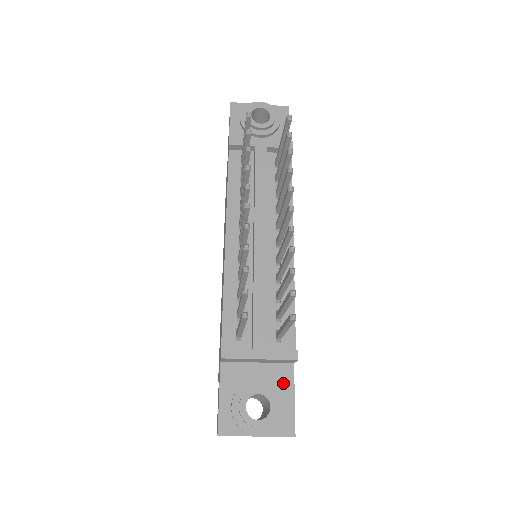
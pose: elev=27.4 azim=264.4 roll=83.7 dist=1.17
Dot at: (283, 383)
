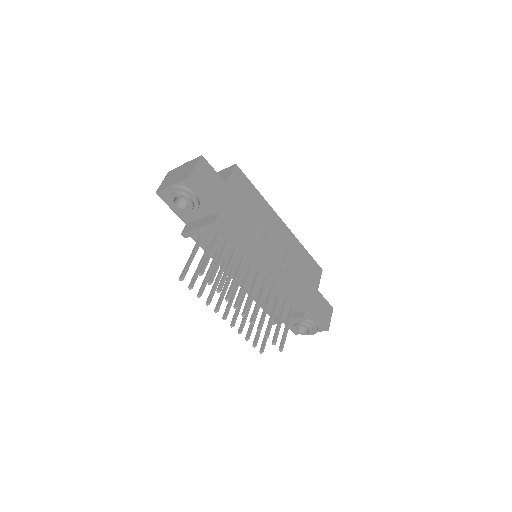
Dot at: (310, 316)
